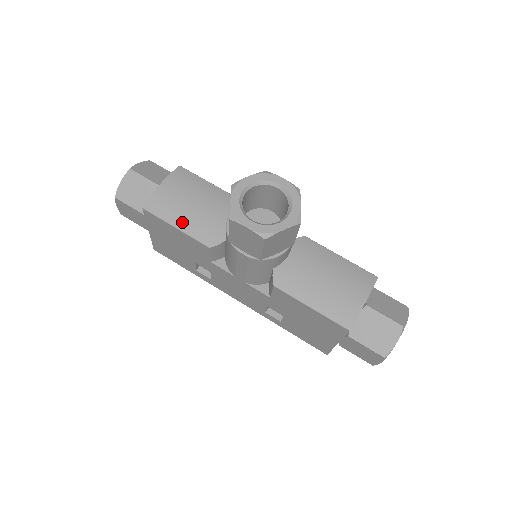
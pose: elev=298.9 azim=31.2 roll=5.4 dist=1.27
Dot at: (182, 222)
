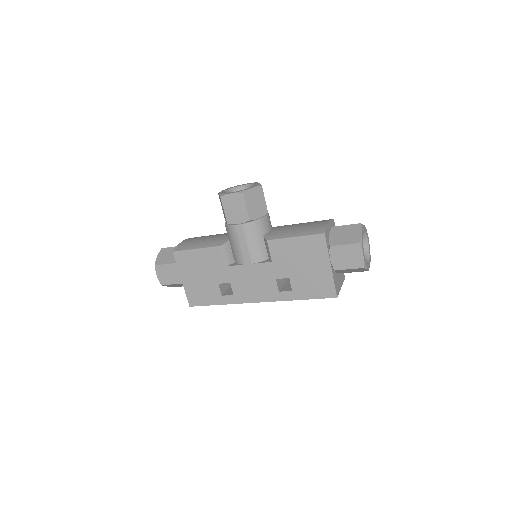
Dot at: (199, 246)
